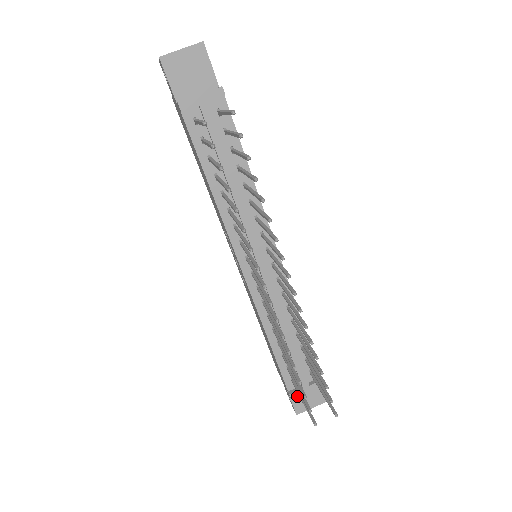
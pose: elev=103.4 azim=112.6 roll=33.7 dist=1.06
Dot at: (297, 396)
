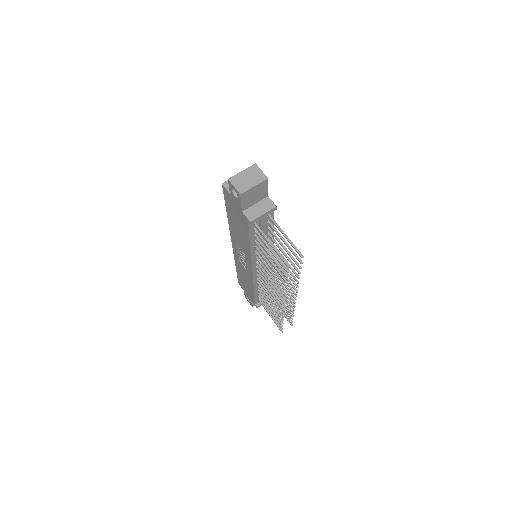
Dot at: occluded
